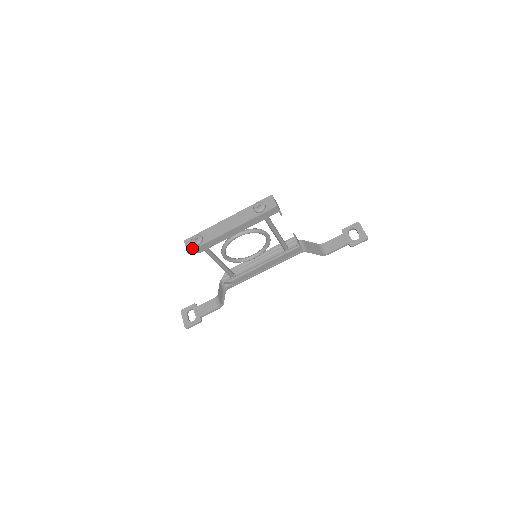
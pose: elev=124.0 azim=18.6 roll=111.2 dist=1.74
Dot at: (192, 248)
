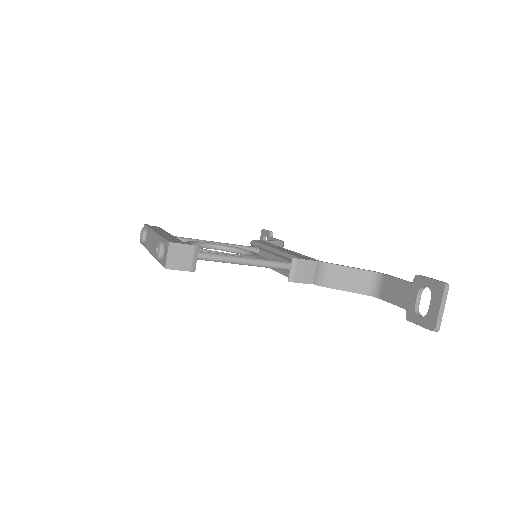
Dot at: occluded
